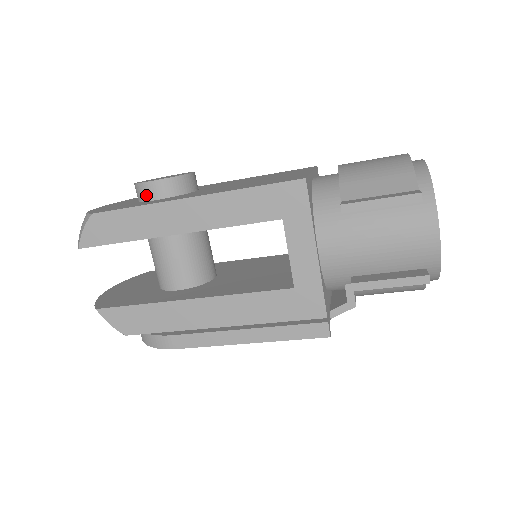
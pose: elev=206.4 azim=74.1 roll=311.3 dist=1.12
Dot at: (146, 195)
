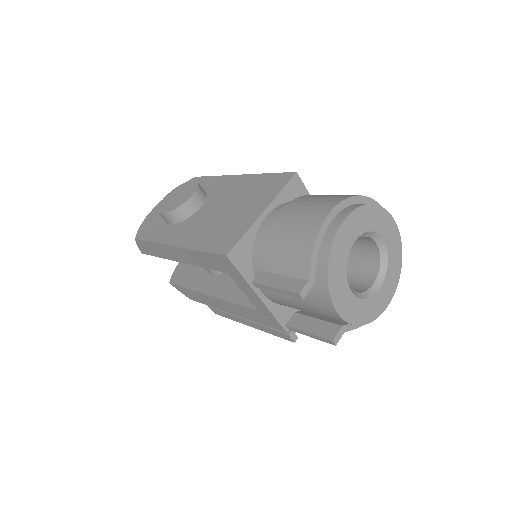
Dot at: occluded
